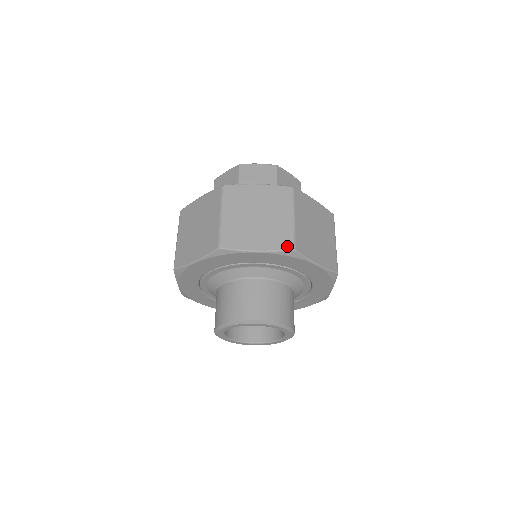
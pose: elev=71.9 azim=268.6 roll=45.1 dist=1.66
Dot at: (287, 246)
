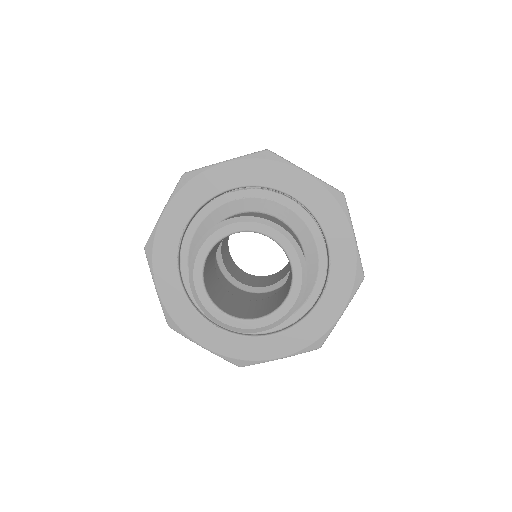
Dot at: (259, 151)
